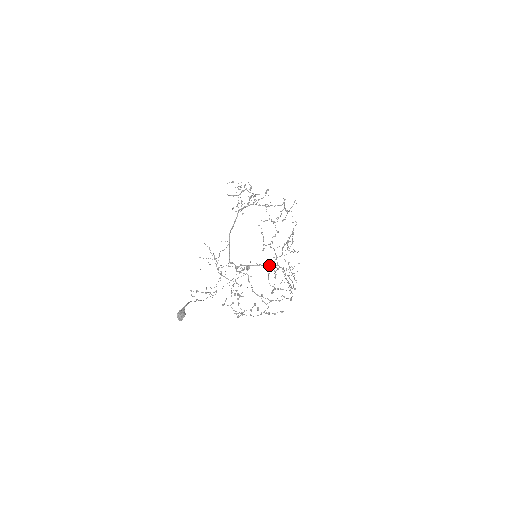
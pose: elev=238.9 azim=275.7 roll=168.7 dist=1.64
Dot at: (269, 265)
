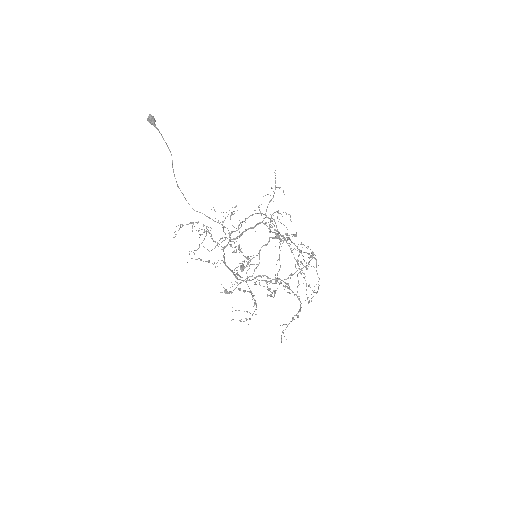
Dot at: (262, 221)
